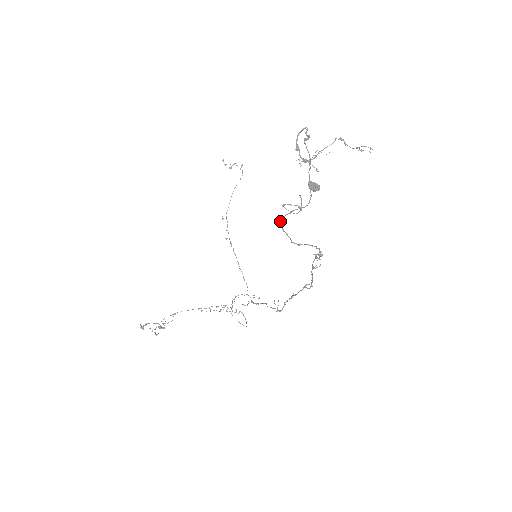
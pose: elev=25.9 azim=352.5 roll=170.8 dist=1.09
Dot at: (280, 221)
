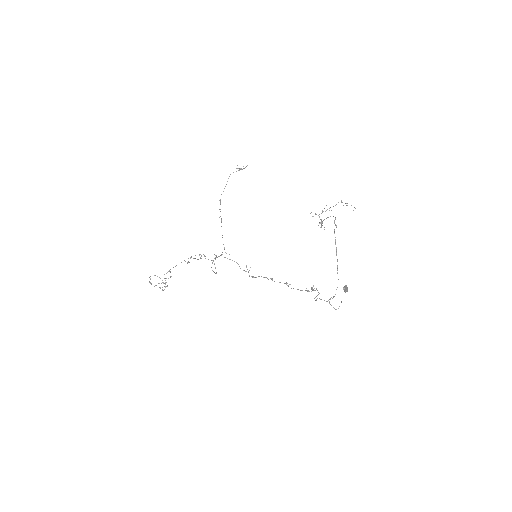
Dot at: occluded
